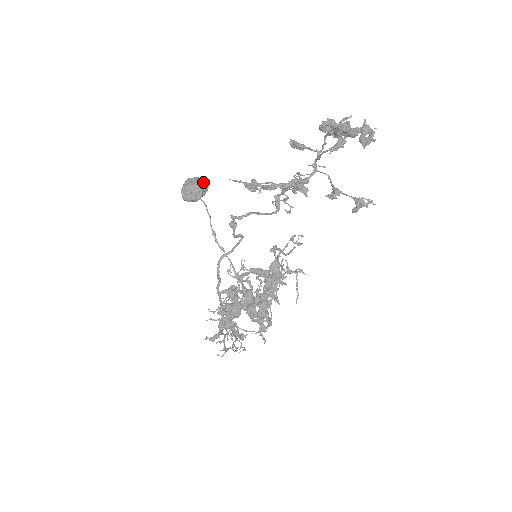
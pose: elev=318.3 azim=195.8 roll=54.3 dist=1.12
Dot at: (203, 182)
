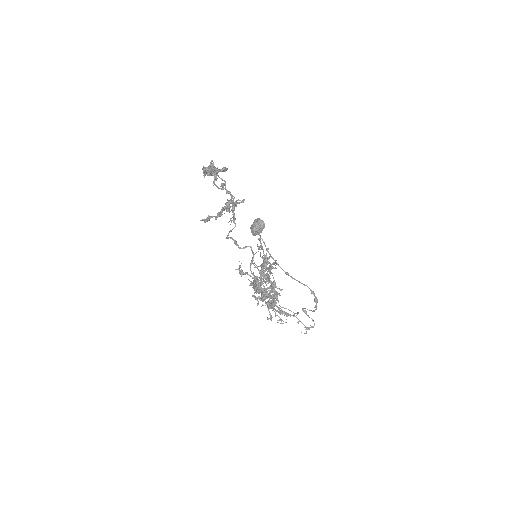
Dot at: (257, 221)
